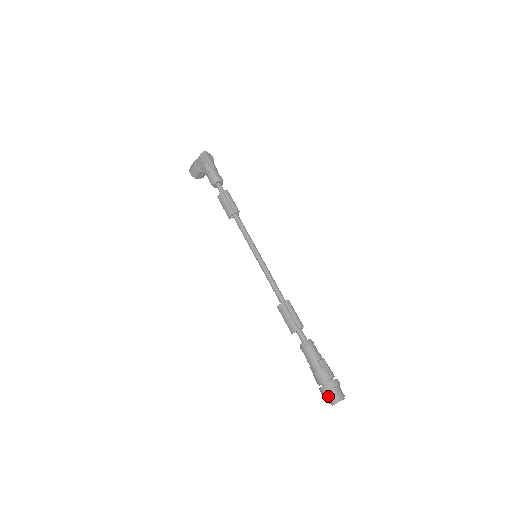
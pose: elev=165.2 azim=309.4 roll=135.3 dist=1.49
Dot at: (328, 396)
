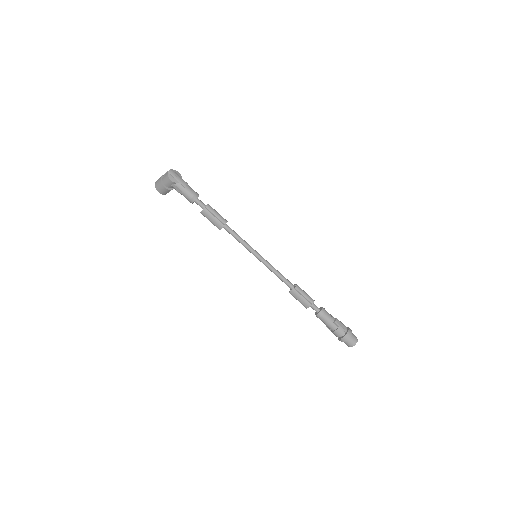
Dot at: (347, 343)
